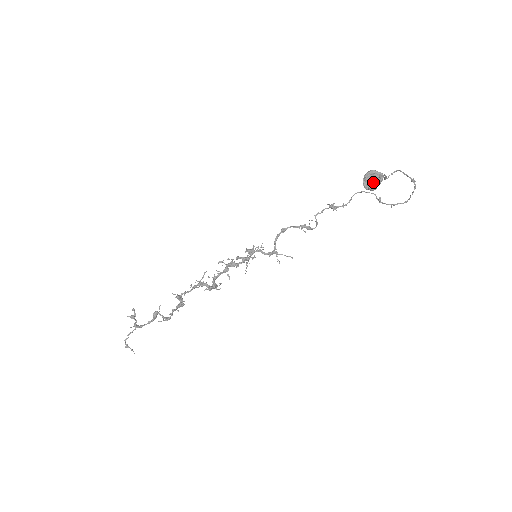
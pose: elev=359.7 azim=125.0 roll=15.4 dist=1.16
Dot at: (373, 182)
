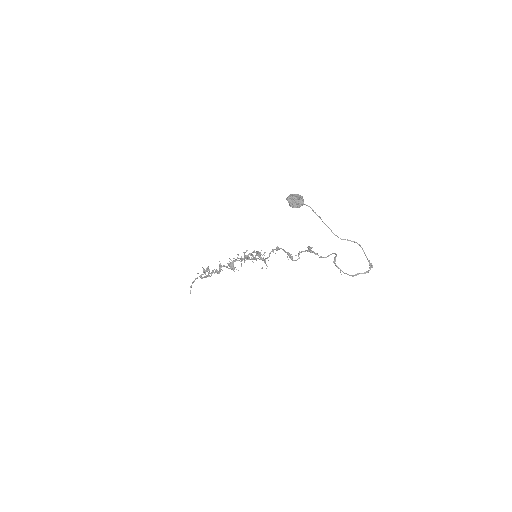
Dot at: (290, 197)
